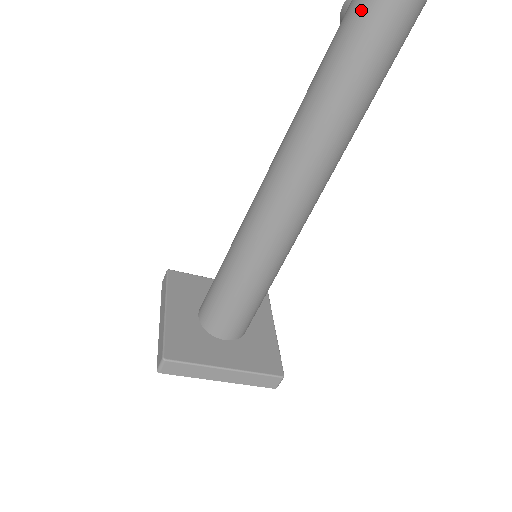
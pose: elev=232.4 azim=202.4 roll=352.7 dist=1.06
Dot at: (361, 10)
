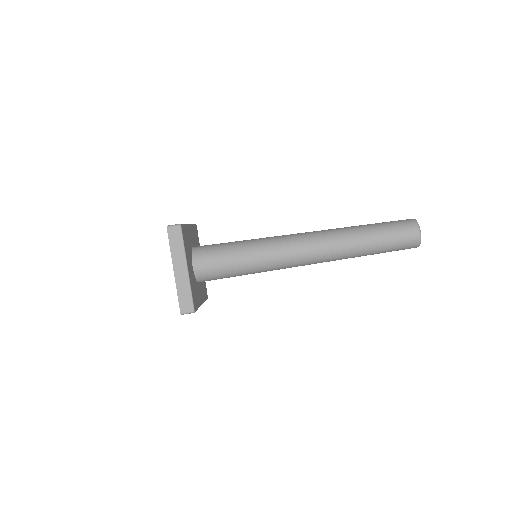
Dot at: (402, 222)
